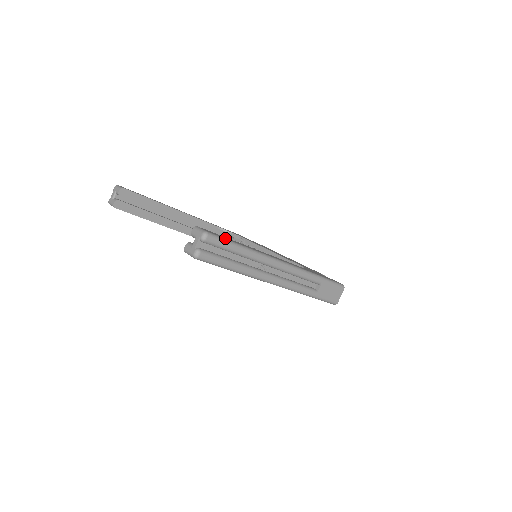
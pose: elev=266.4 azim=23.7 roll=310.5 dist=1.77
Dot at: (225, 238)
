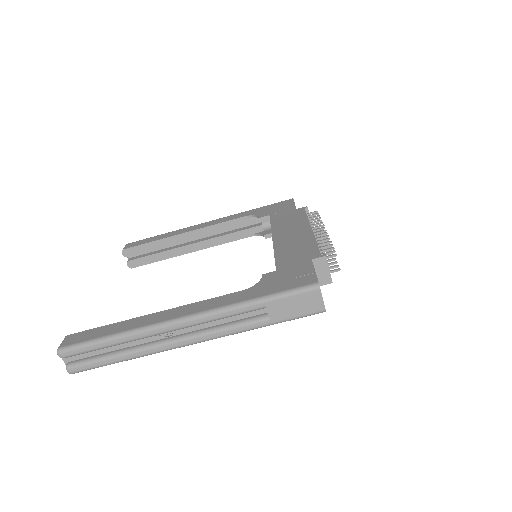
Dot at: (85, 340)
